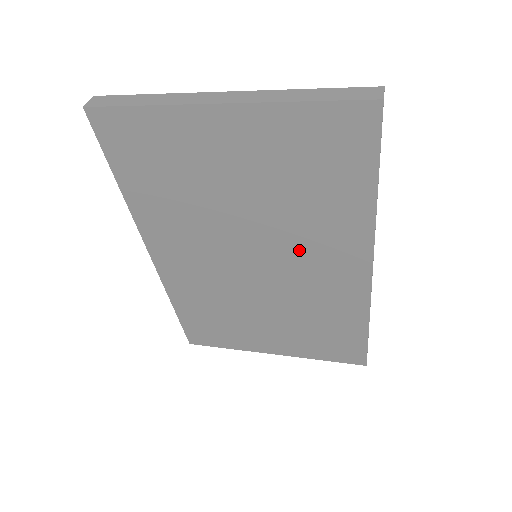
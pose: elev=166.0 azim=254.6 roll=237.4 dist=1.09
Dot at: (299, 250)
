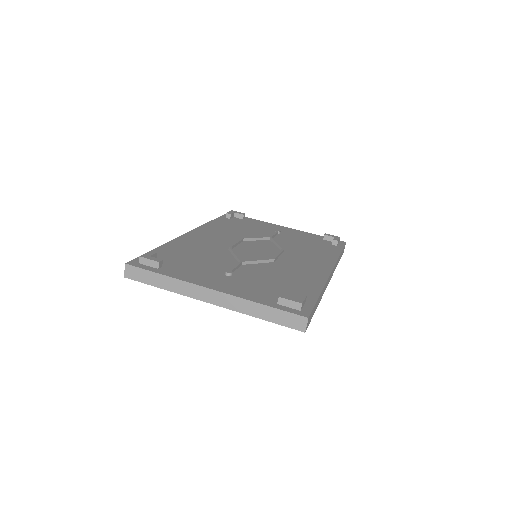
Dot at: occluded
